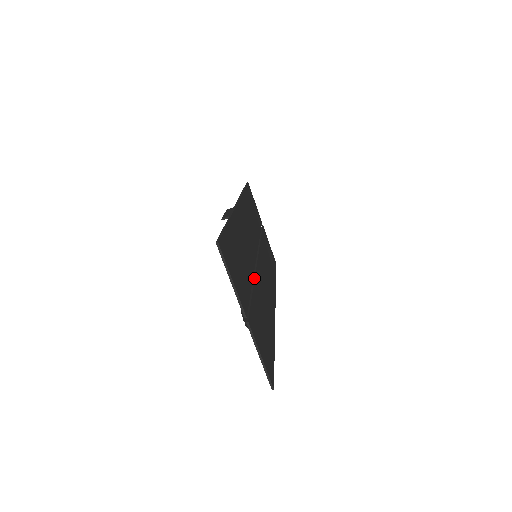
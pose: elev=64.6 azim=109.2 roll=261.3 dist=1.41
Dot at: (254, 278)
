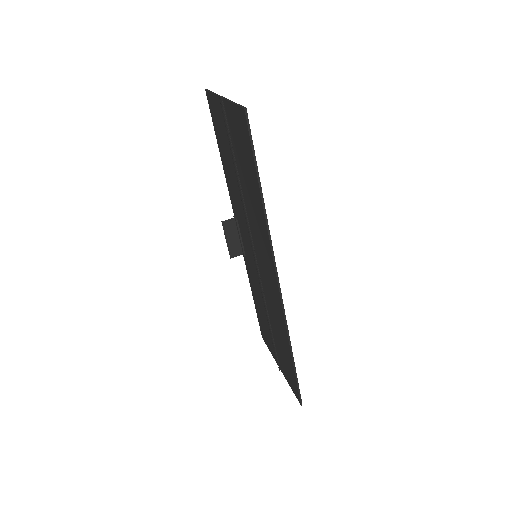
Dot at: (245, 199)
